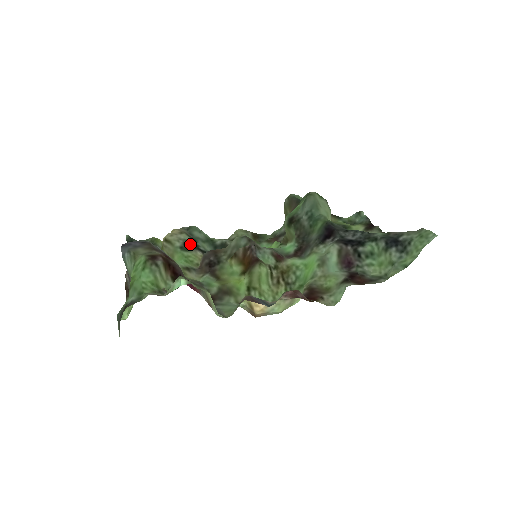
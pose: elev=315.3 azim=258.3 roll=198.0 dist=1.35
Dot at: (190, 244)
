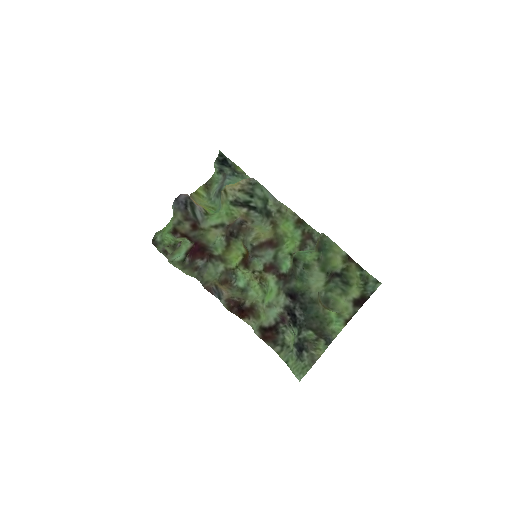
Dot at: (241, 202)
